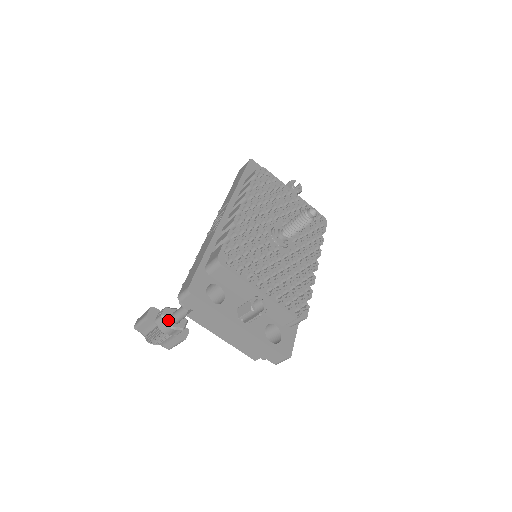
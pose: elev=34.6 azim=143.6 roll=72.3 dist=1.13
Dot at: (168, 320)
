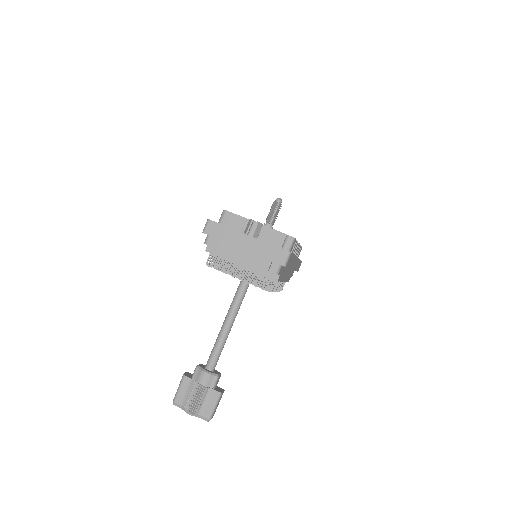
Dot at: (203, 368)
